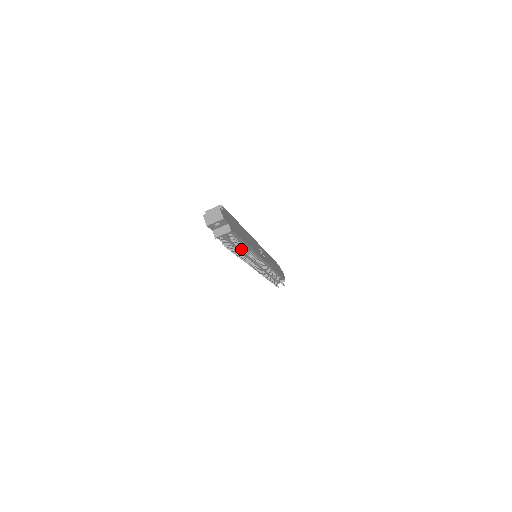
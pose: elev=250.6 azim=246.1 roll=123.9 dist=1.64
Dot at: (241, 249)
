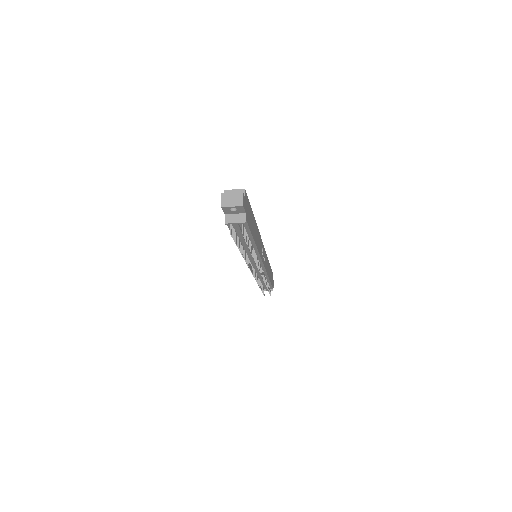
Dot at: (247, 245)
